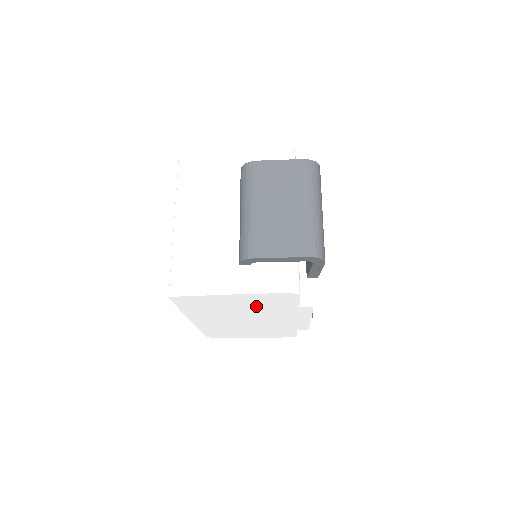
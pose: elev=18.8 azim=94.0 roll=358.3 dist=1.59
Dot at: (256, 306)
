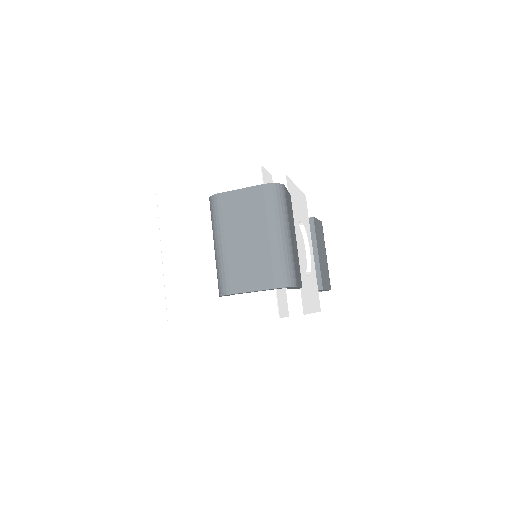
Dot at: occluded
